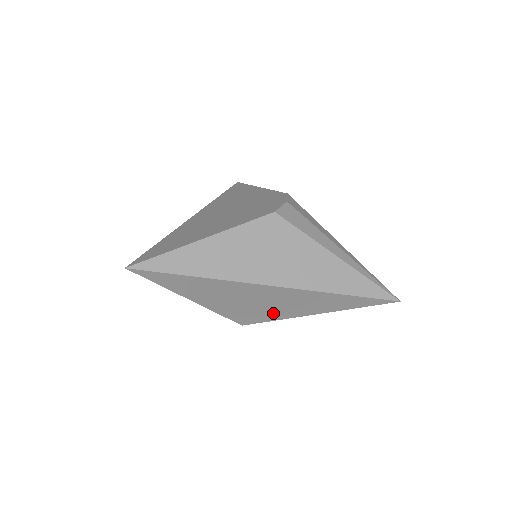
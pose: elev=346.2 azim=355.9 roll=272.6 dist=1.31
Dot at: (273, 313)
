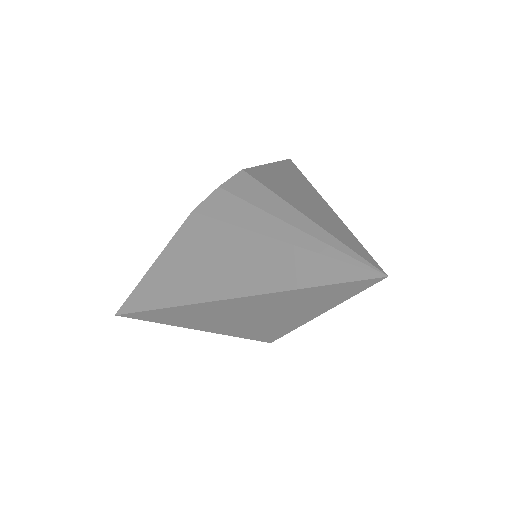
Dot at: (270, 326)
